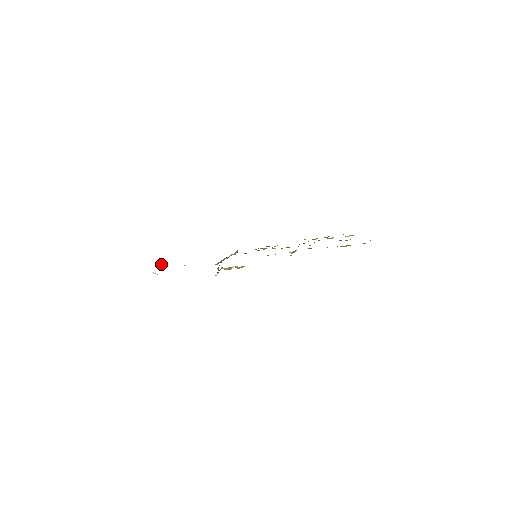
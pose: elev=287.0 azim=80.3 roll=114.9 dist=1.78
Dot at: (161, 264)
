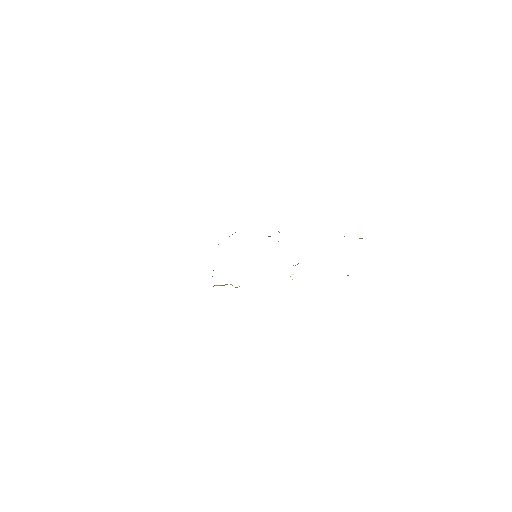
Dot at: occluded
